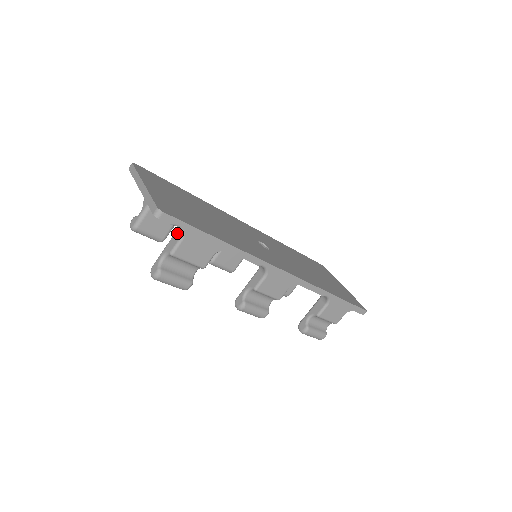
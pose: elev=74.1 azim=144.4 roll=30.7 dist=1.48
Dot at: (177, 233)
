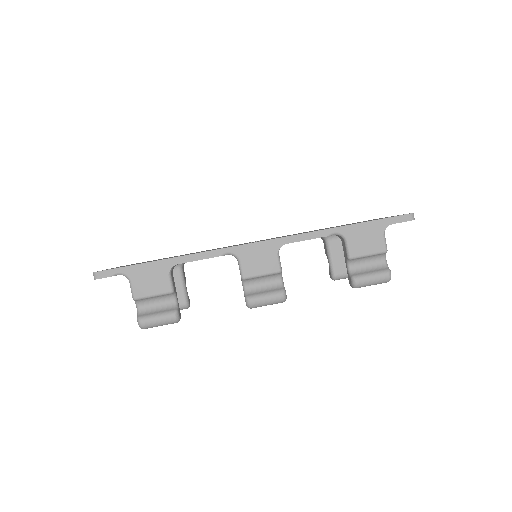
Dot at: occluded
